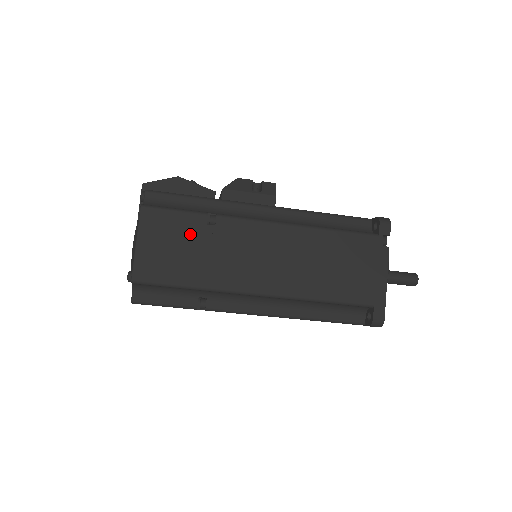
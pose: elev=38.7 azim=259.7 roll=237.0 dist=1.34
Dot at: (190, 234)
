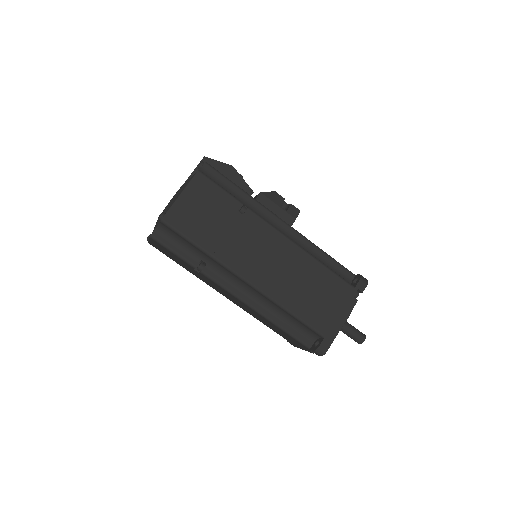
Dot at: (222, 210)
